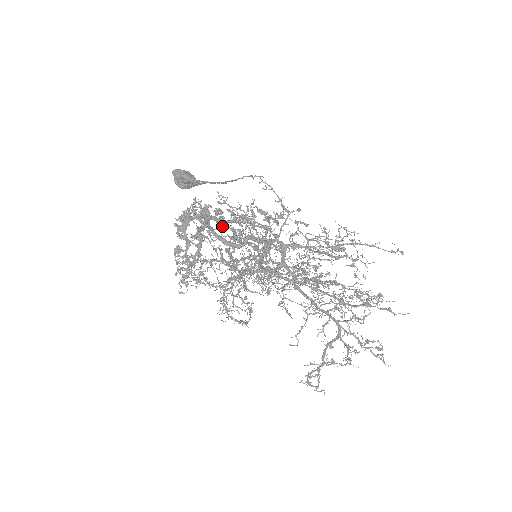
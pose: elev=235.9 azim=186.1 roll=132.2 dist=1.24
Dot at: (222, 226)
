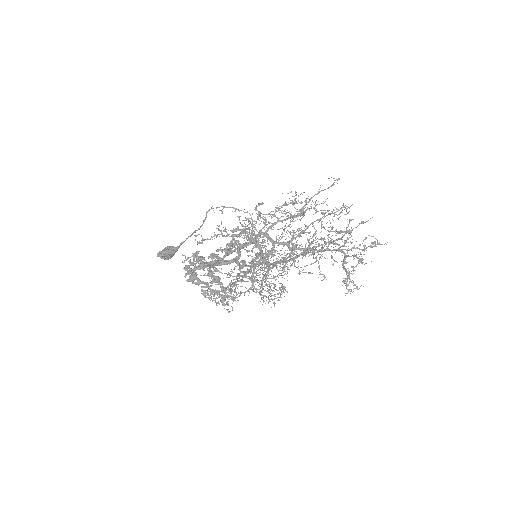
Dot at: (215, 255)
